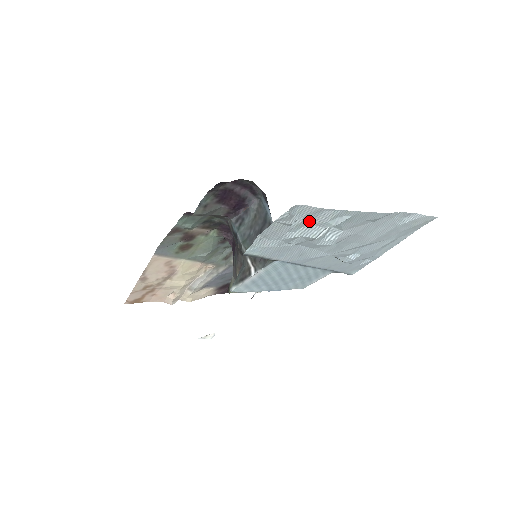
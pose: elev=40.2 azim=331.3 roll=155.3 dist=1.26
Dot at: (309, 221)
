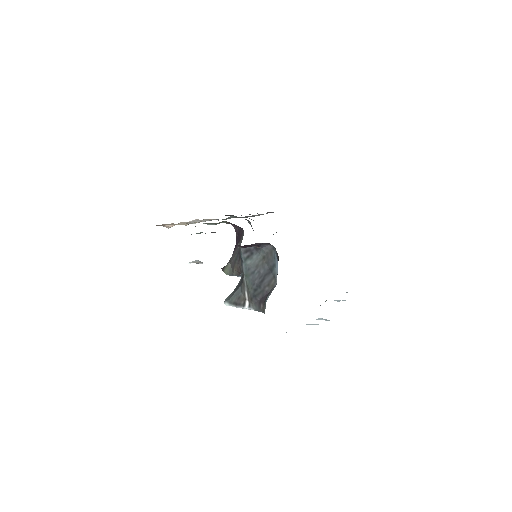
Dot at: occluded
